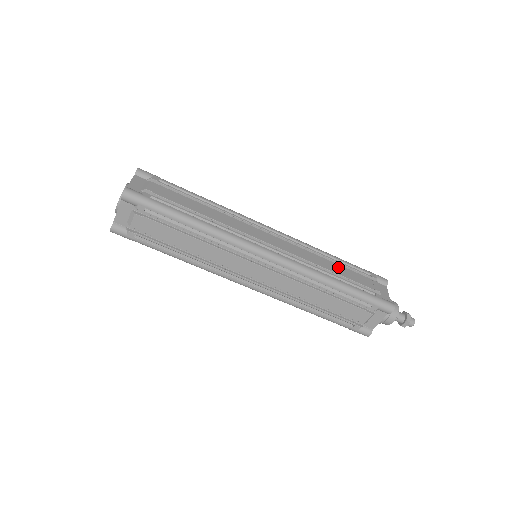
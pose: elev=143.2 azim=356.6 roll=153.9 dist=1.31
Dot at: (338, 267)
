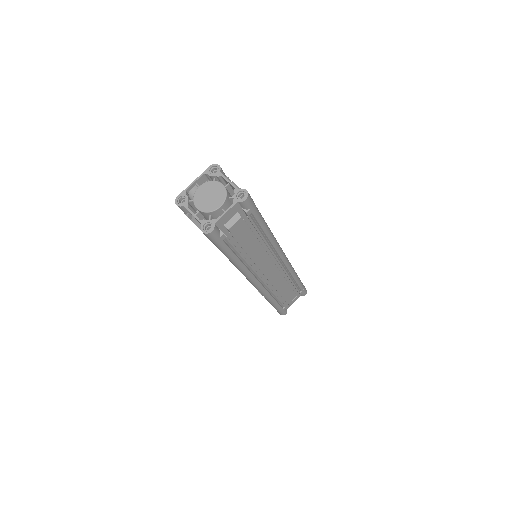
Dot at: occluded
